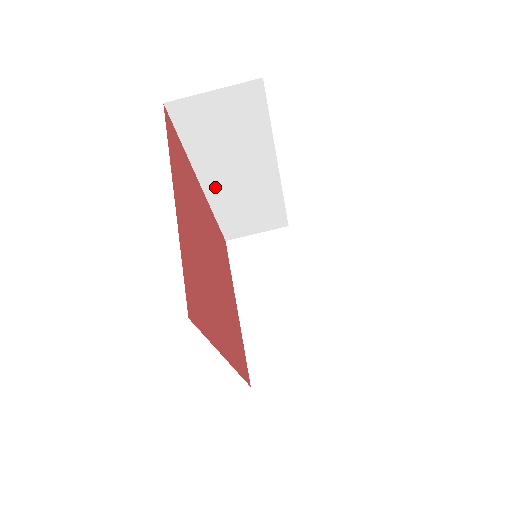
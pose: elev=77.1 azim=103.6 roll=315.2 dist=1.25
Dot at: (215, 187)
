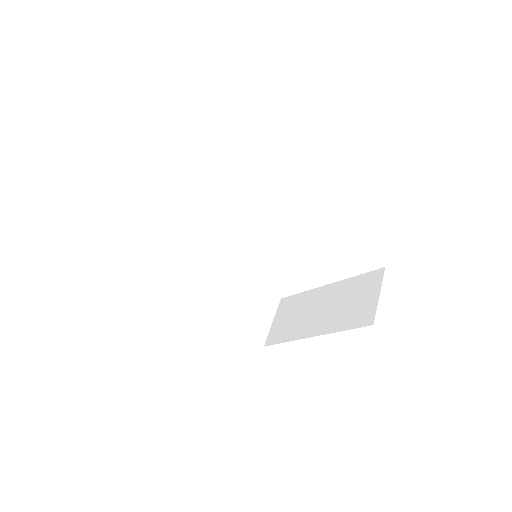
Dot at: (207, 294)
